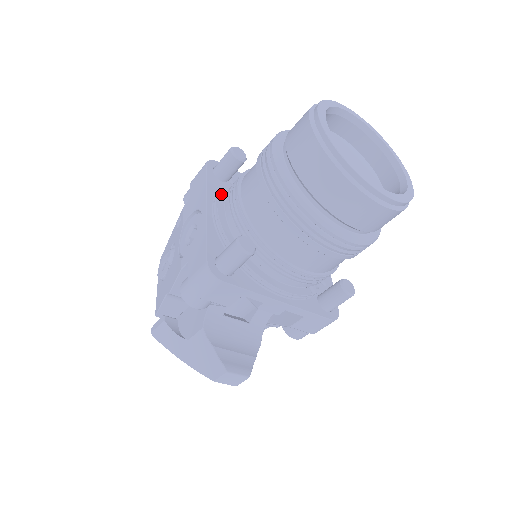
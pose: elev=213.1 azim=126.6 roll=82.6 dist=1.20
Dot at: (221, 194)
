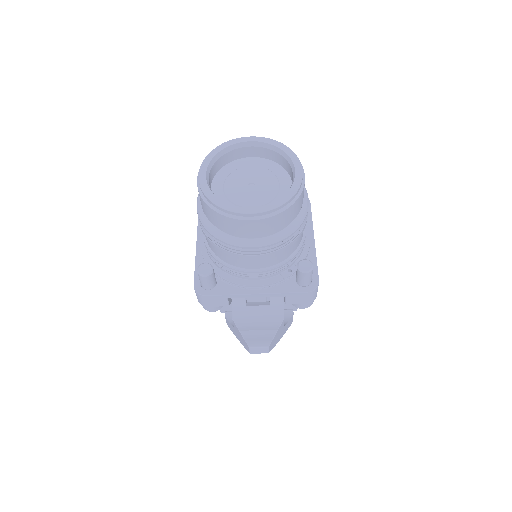
Dot at: occluded
